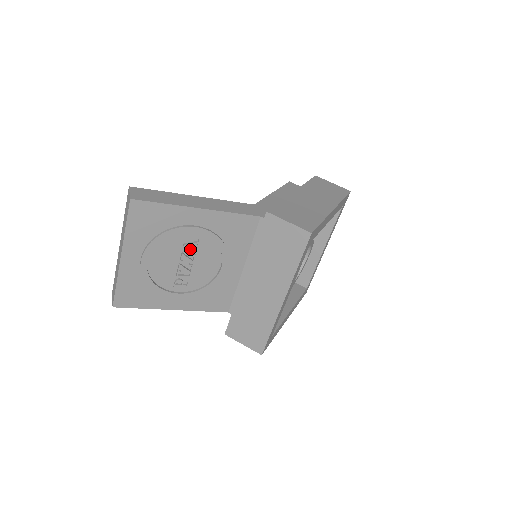
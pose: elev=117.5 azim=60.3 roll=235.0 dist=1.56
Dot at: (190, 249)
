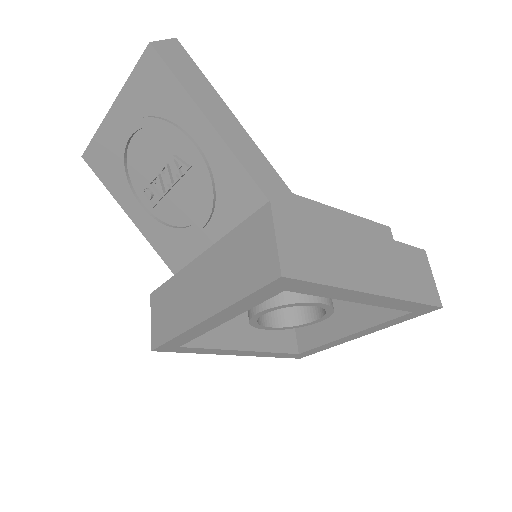
Dot at: (177, 167)
